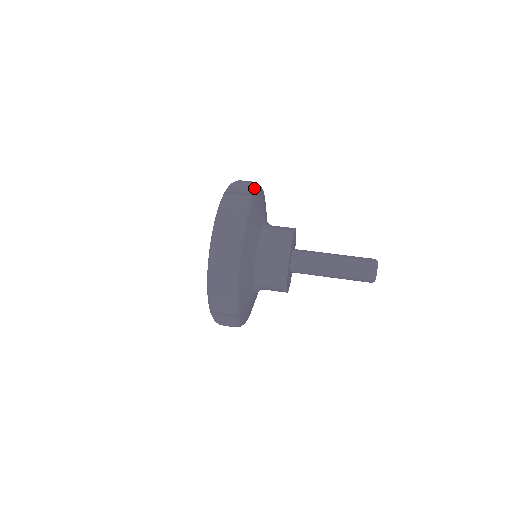
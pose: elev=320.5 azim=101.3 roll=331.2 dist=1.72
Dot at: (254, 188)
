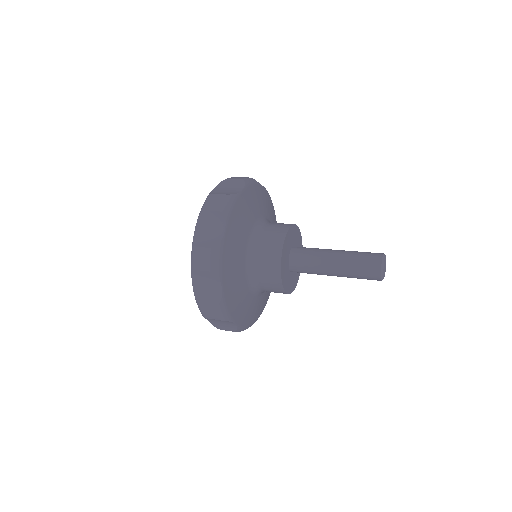
Dot at: (242, 185)
